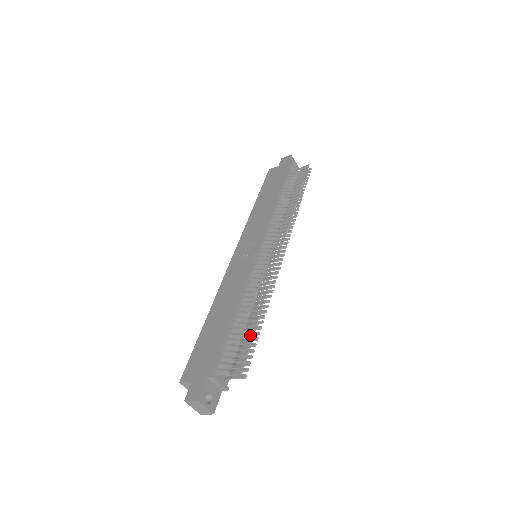
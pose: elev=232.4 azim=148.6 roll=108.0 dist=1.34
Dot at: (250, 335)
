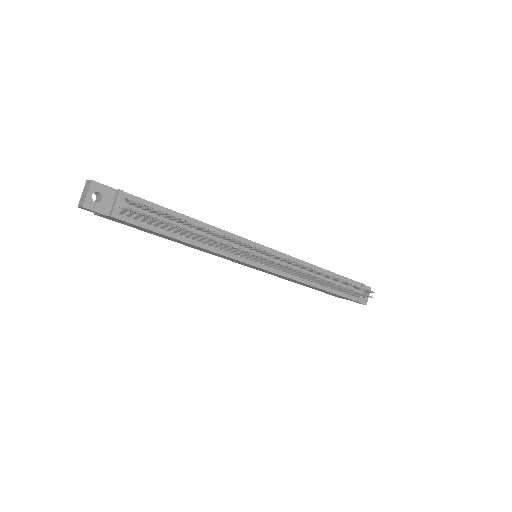
Dot at: (176, 217)
